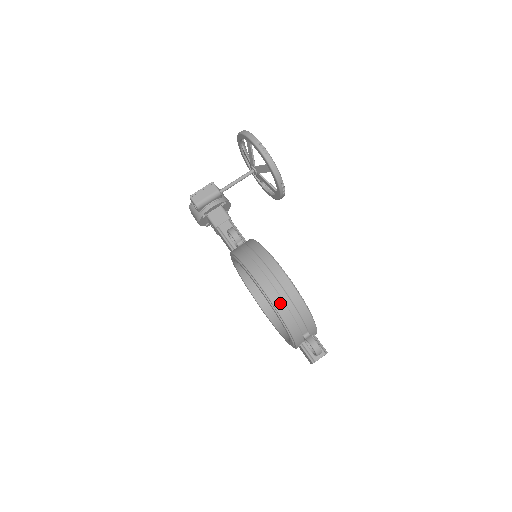
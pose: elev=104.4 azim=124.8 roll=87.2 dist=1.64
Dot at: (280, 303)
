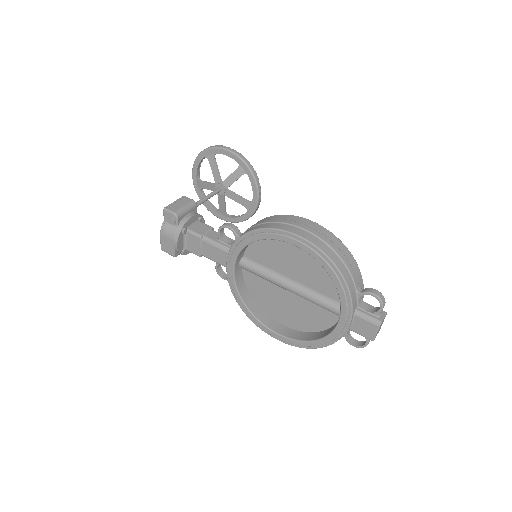
Dot at: (323, 246)
